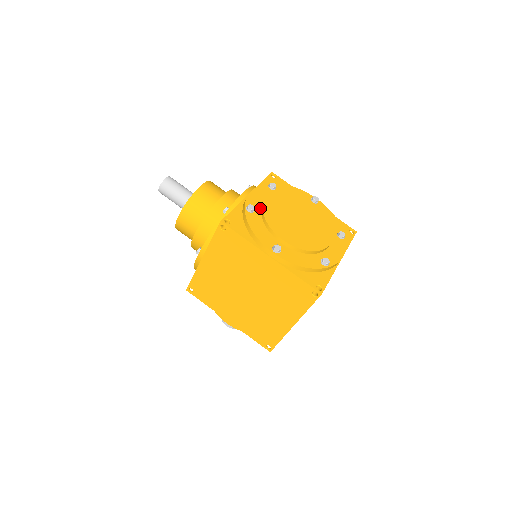
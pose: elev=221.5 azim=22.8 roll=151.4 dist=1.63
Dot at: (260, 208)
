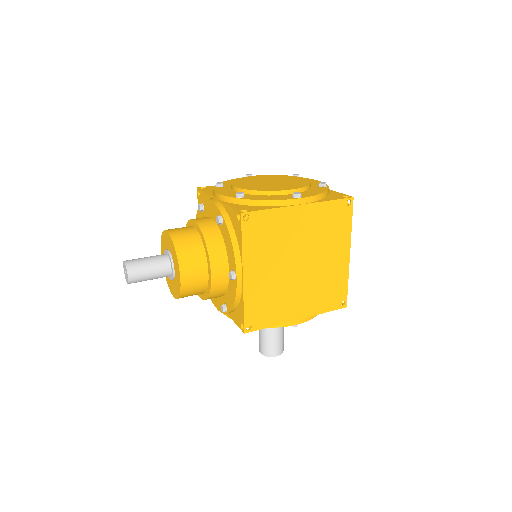
Dot at: occluded
